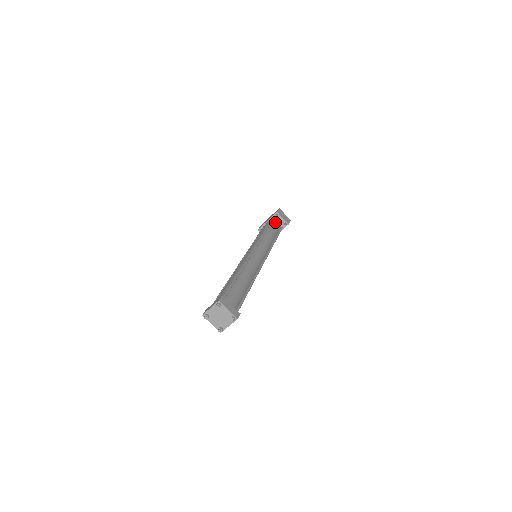
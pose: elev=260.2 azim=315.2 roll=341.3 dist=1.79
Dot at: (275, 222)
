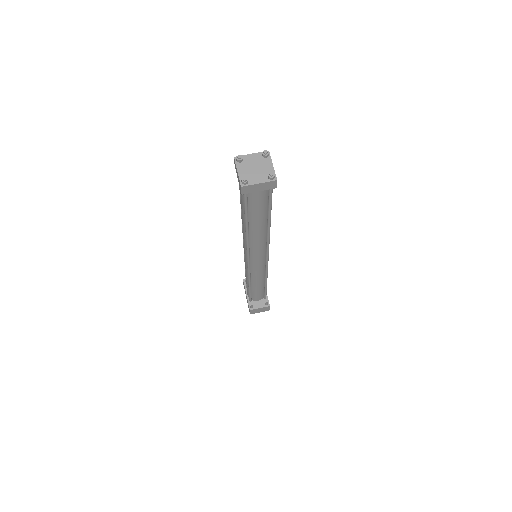
Dot at: occluded
